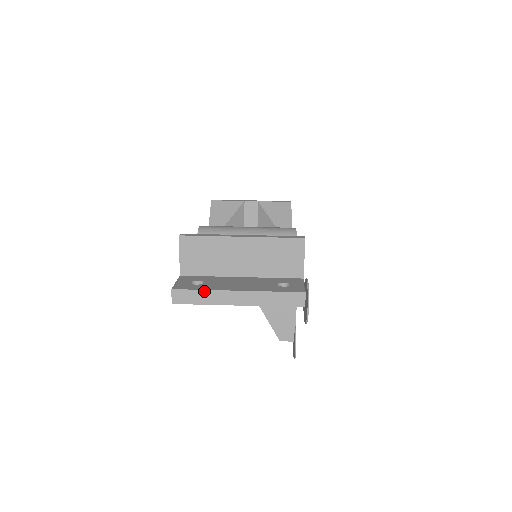
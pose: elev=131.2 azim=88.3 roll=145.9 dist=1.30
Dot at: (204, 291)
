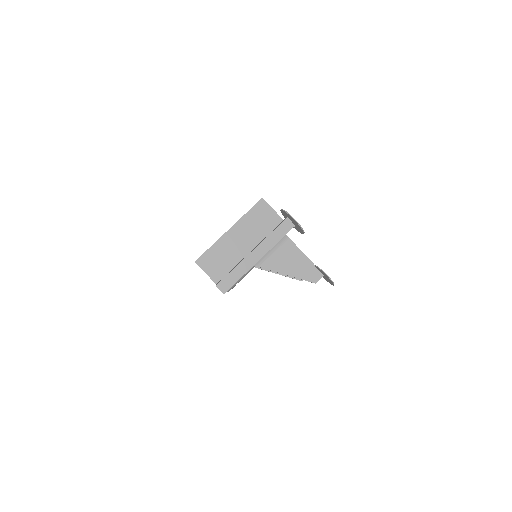
Dot at: (234, 269)
